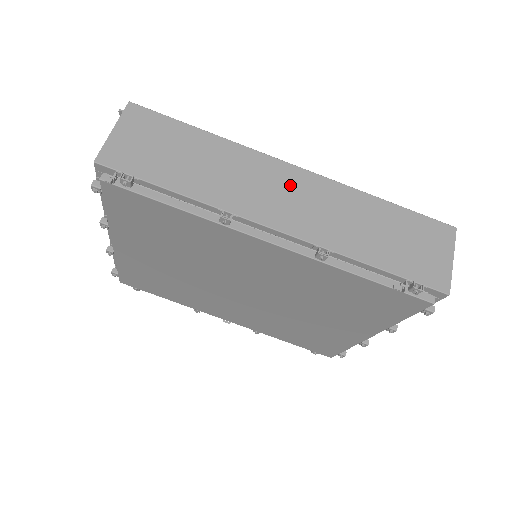
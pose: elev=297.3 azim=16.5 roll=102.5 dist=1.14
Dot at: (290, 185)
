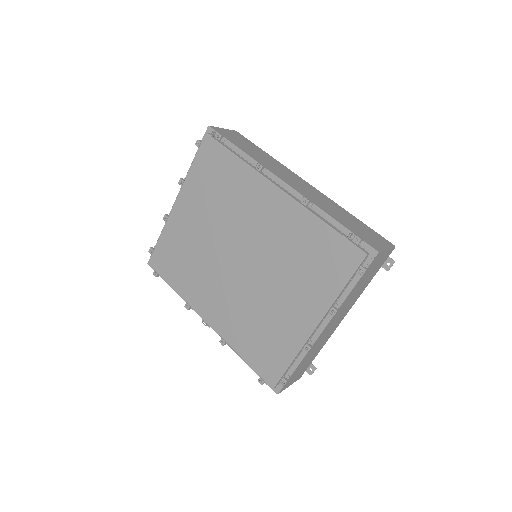
Dot at: (301, 182)
